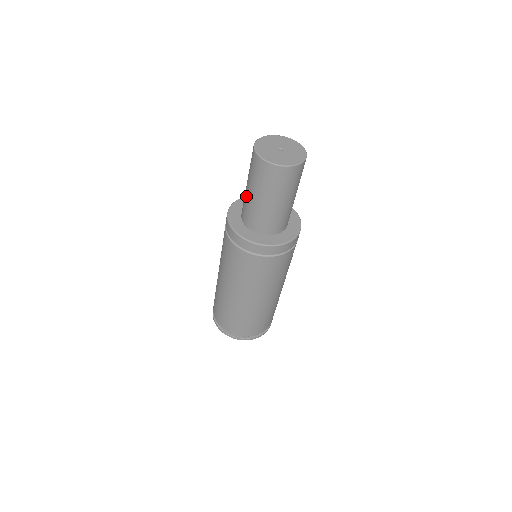
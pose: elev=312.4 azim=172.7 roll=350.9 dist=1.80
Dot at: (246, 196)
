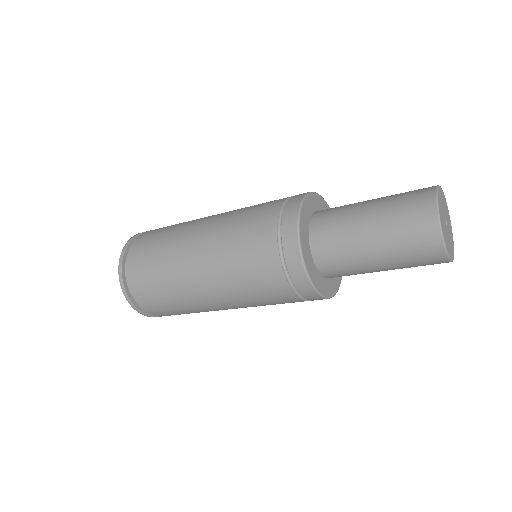
Dot at: (354, 236)
